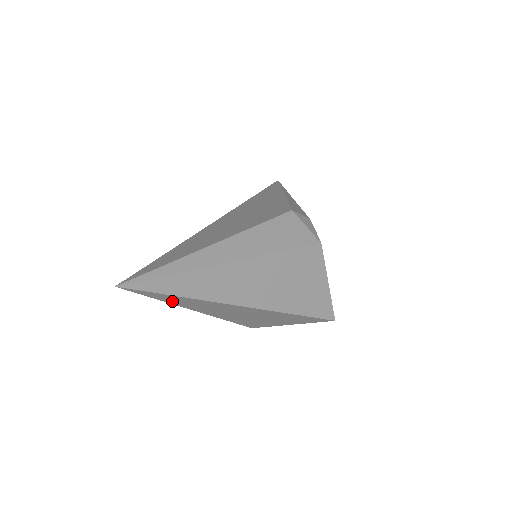
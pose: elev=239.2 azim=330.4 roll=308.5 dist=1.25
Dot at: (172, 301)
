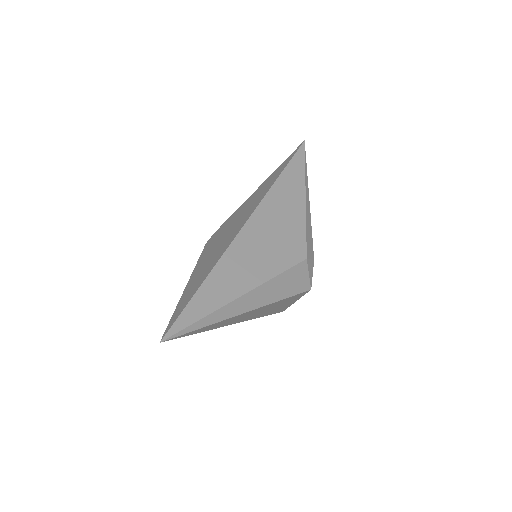
Dot at: occluded
